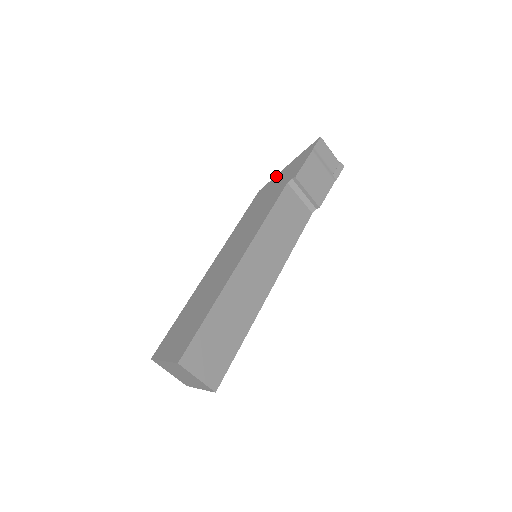
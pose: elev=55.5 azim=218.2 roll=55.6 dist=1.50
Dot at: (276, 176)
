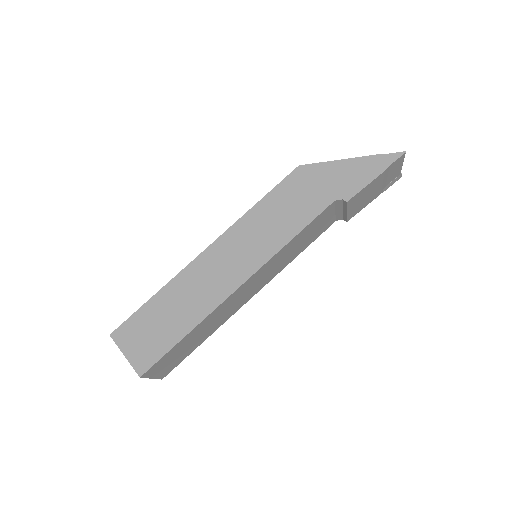
Dot at: (328, 164)
